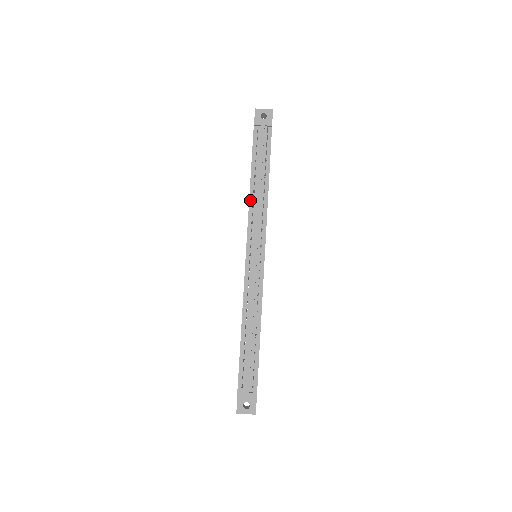
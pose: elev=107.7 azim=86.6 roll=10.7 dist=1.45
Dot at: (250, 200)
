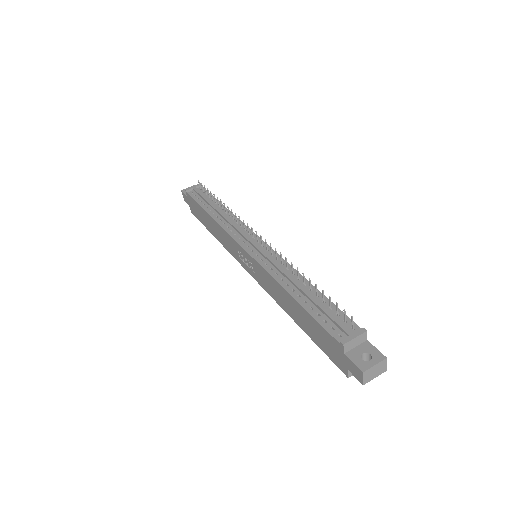
Dot at: (218, 222)
